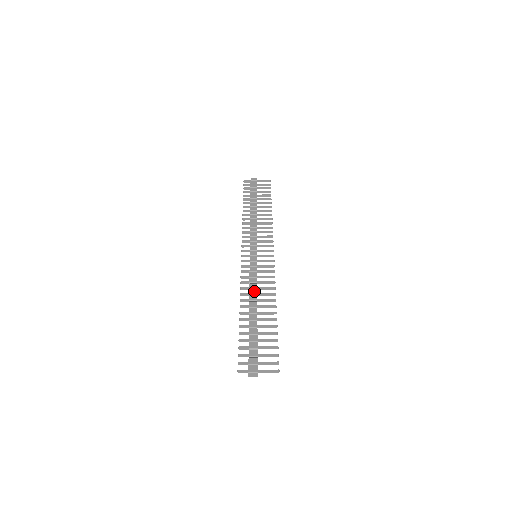
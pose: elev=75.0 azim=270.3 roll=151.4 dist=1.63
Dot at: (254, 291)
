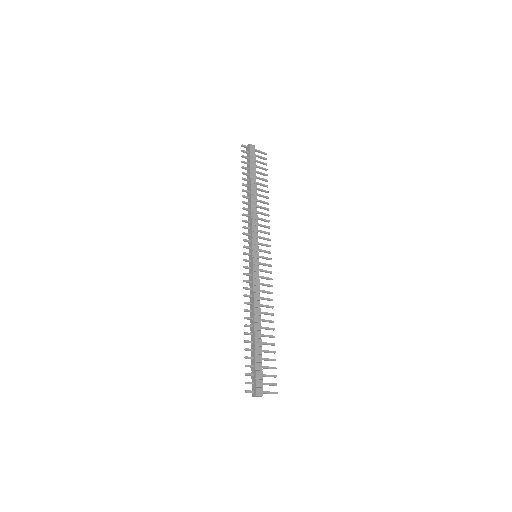
Dot at: (258, 303)
